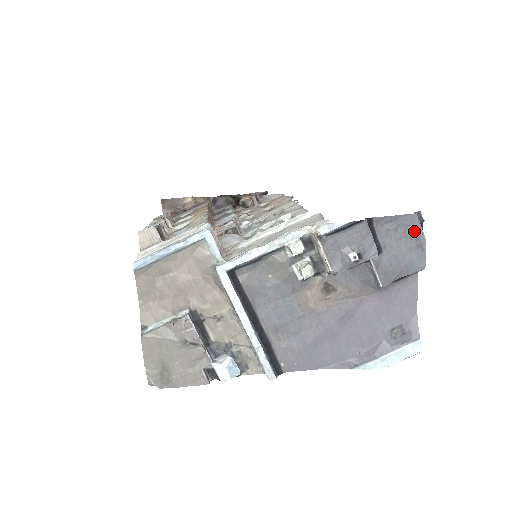
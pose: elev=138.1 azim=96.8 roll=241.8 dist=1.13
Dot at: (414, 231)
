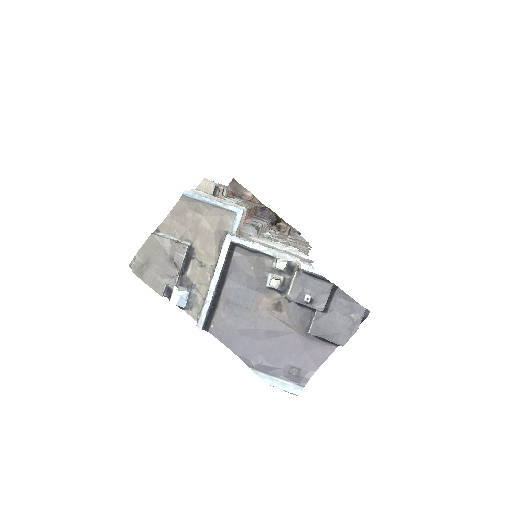
Dot at: (355, 318)
